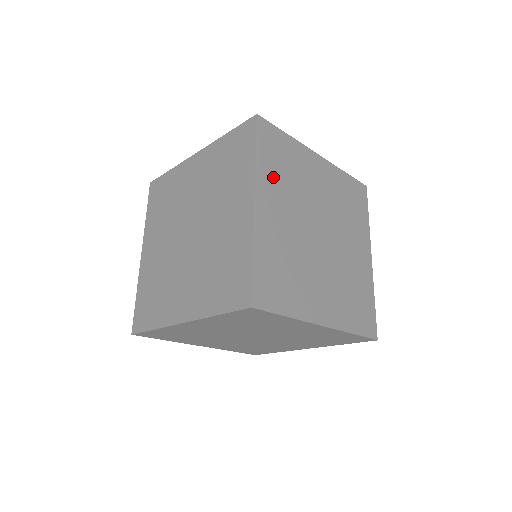
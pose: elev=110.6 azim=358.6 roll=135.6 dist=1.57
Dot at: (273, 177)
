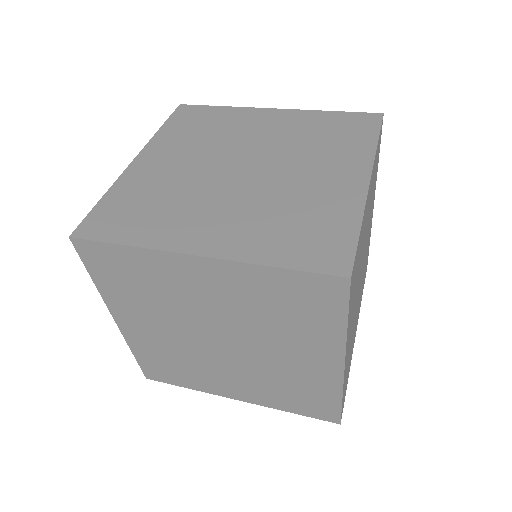
Dot at: (177, 138)
